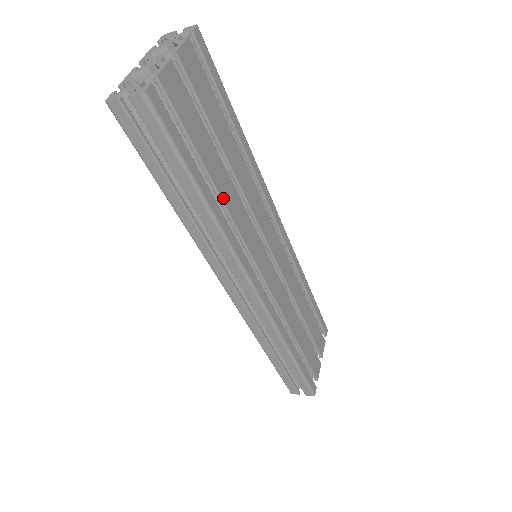
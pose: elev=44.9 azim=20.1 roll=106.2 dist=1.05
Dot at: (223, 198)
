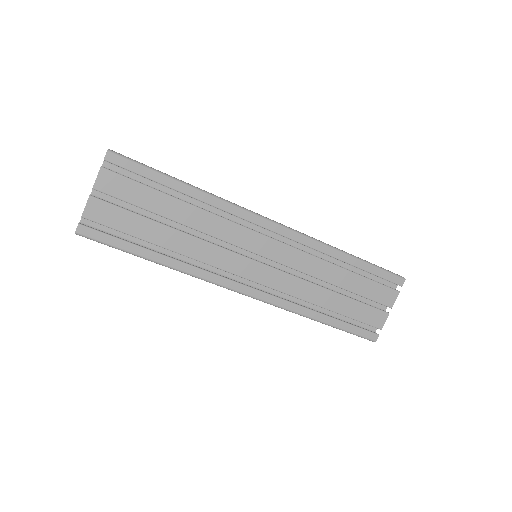
Dot at: (175, 250)
